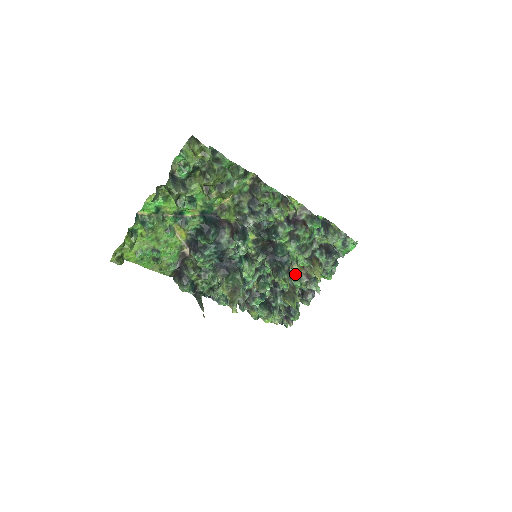
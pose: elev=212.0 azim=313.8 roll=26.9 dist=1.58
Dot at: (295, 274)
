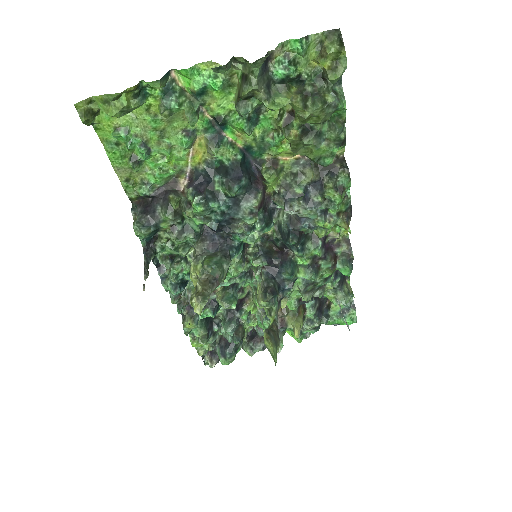
Dot at: occluded
